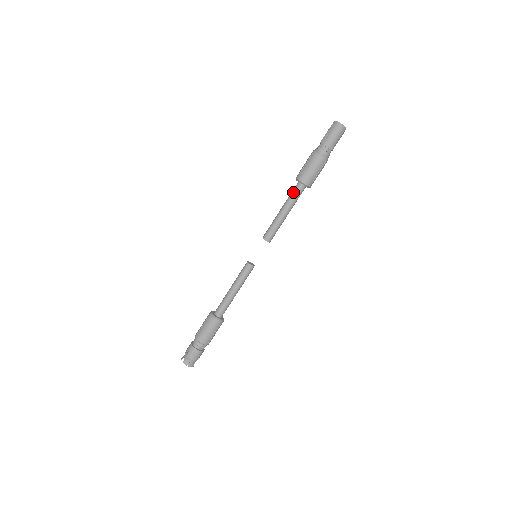
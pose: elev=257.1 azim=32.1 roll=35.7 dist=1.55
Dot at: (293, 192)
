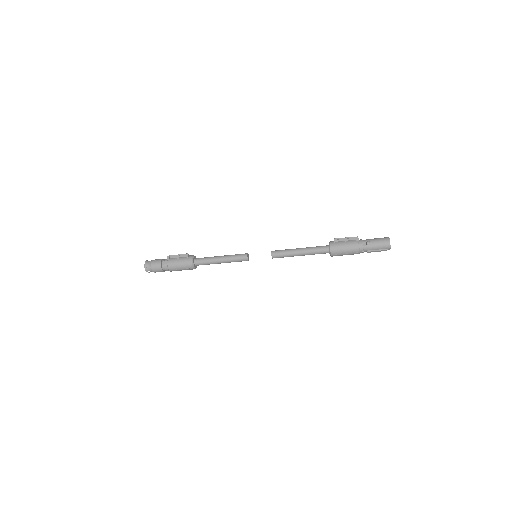
Dot at: occluded
